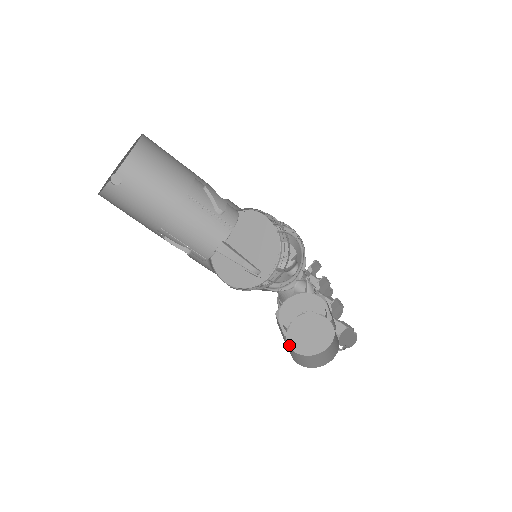
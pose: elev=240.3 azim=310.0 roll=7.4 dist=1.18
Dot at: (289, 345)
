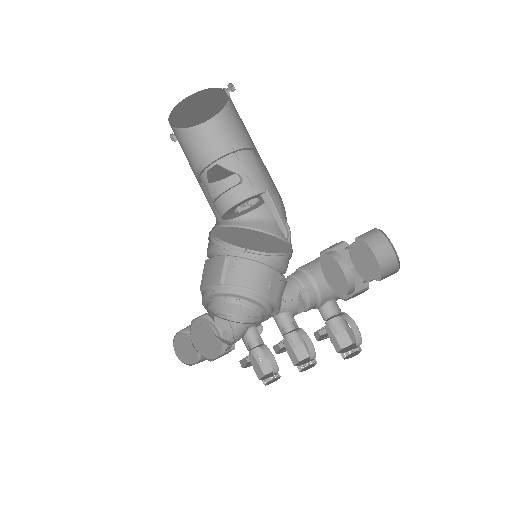
Dot at: (357, 253)
